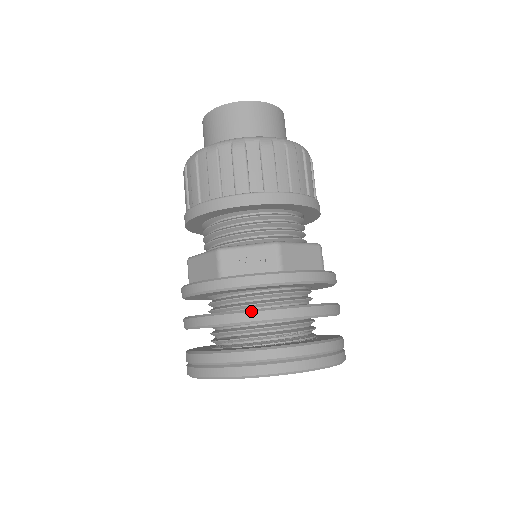
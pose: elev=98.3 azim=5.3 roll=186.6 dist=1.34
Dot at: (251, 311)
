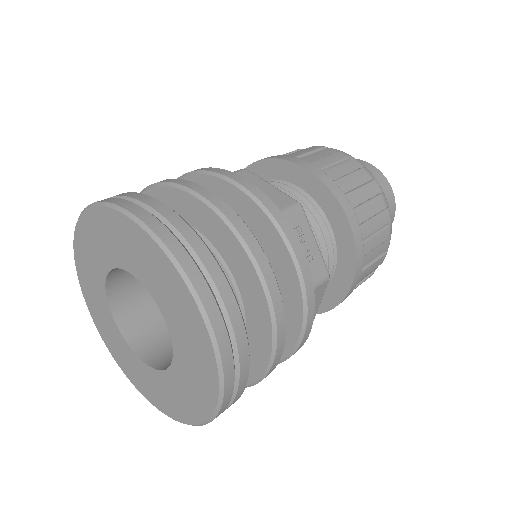
Dot at: occluded
